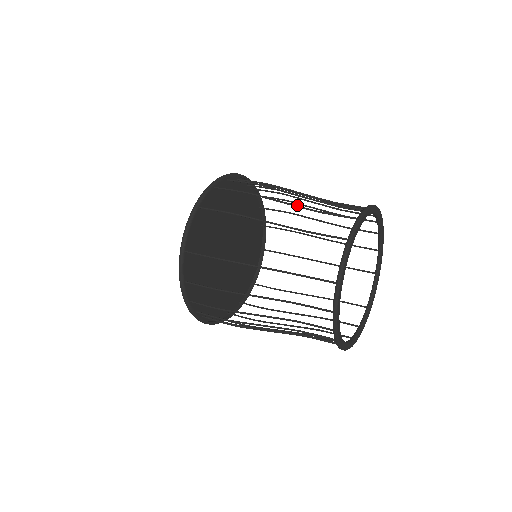
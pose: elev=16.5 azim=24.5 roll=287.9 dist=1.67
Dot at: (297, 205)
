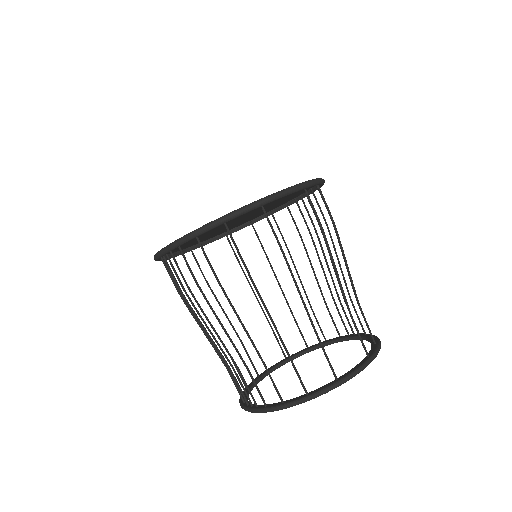
Dot at: occluded
